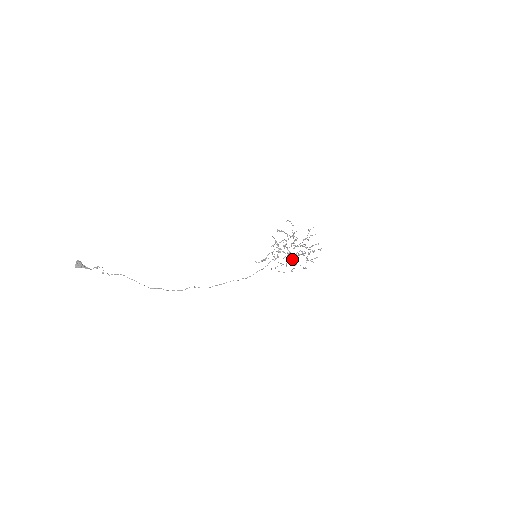
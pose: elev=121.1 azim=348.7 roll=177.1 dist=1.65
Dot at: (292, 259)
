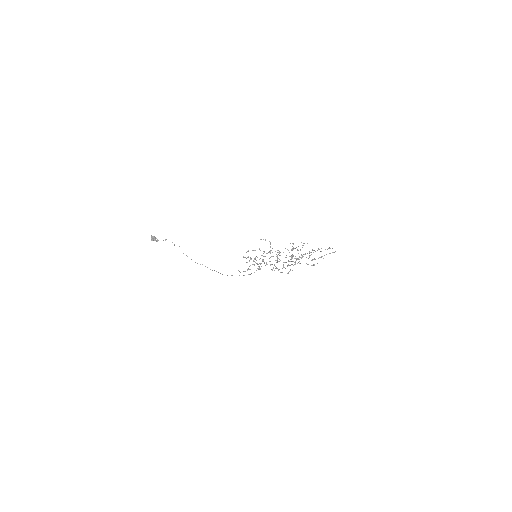
Dot at: occluded
